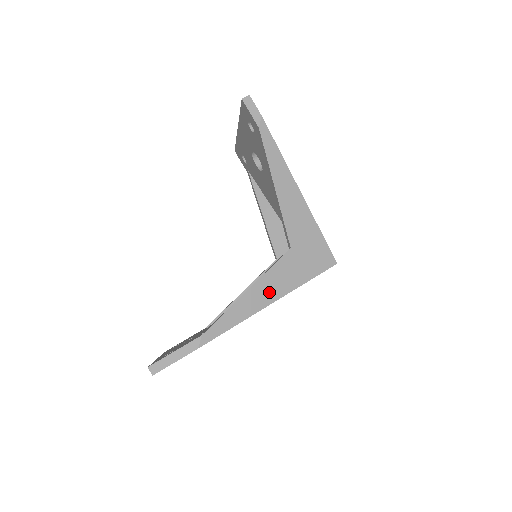
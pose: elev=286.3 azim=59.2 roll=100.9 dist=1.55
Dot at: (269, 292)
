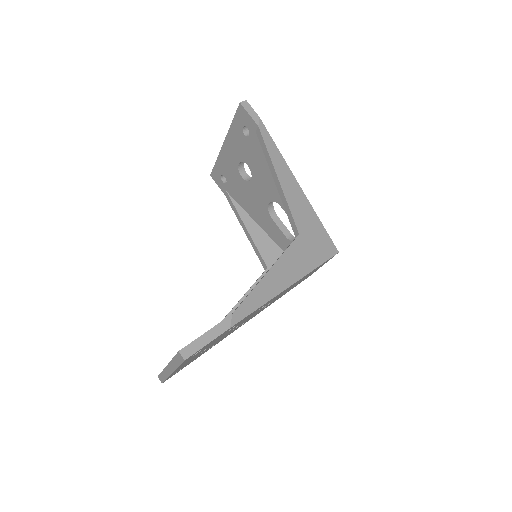
Dot at: (287, 274)
